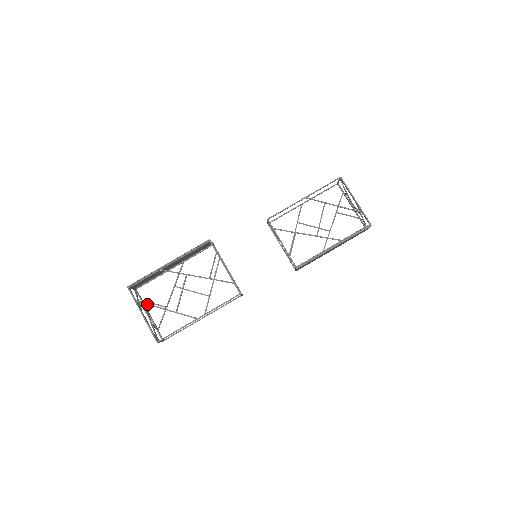
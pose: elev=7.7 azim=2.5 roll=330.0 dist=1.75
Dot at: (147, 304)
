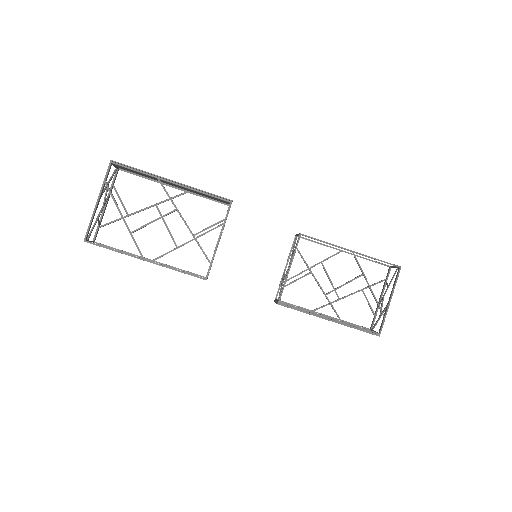
Dot at: (112, 196)
